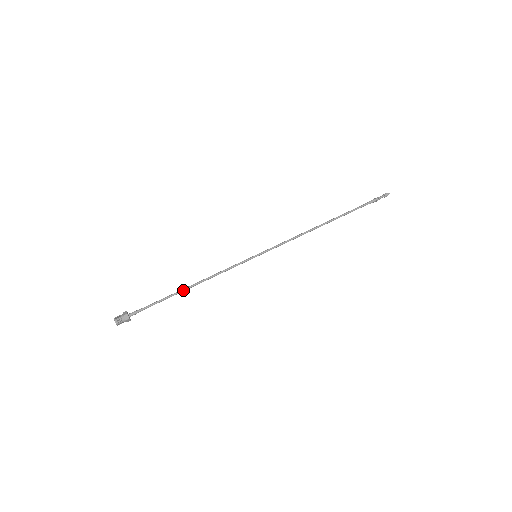
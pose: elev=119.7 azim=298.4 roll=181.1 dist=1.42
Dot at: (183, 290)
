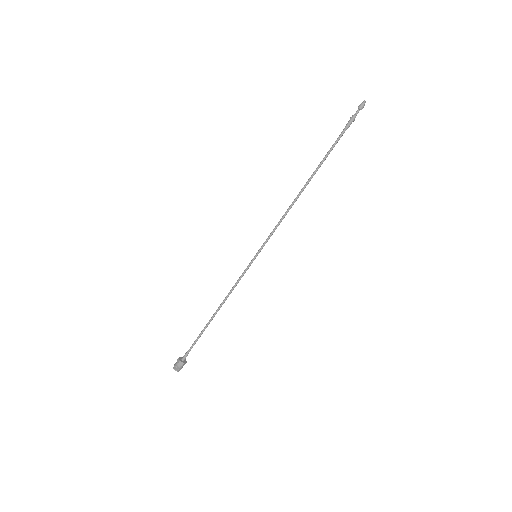
Dot at: (211, 320)
